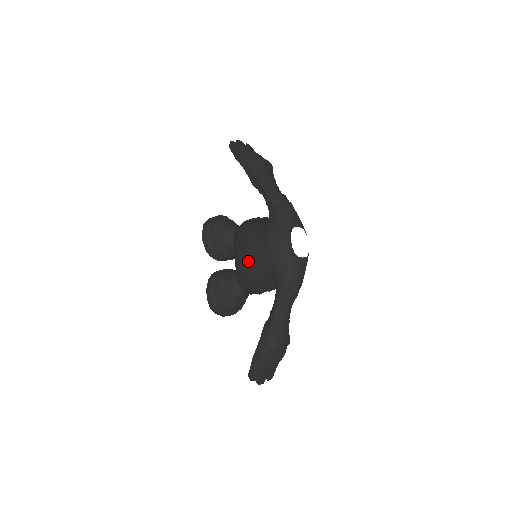
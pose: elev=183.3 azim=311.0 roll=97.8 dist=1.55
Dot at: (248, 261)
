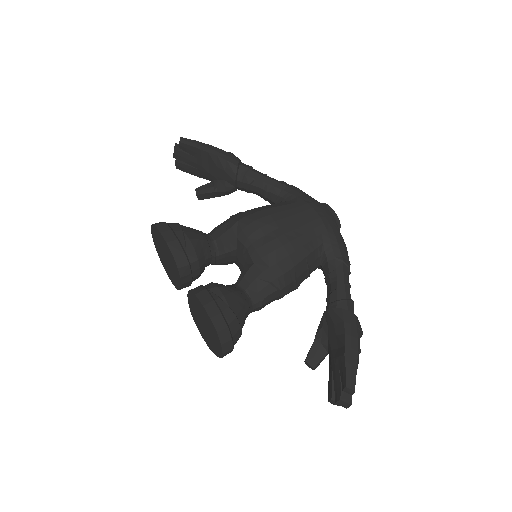
Dot at: (290, 236)
